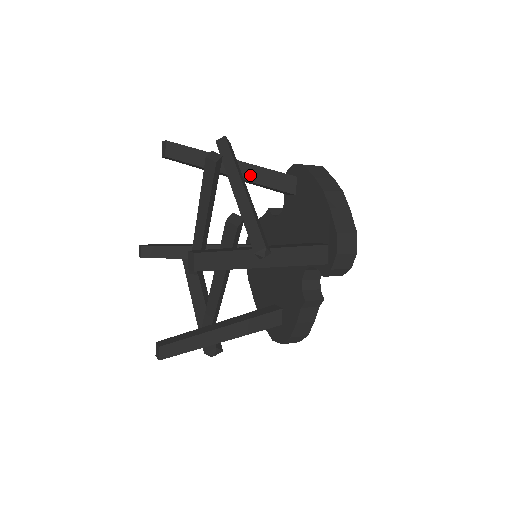
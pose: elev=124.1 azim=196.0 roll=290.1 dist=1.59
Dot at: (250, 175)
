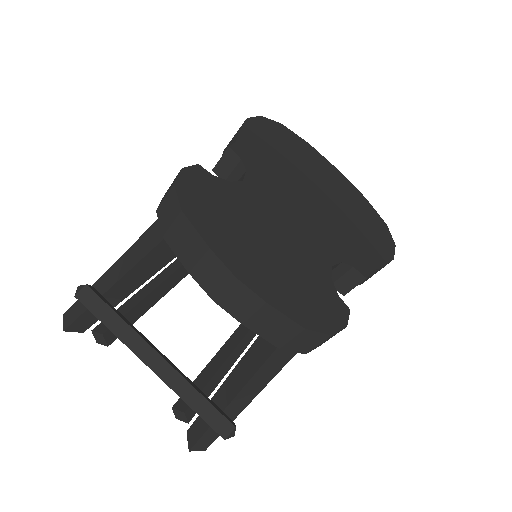
Dot at: (143, 275)
